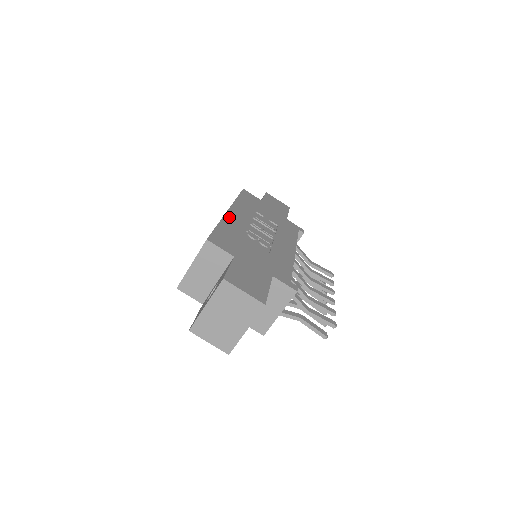
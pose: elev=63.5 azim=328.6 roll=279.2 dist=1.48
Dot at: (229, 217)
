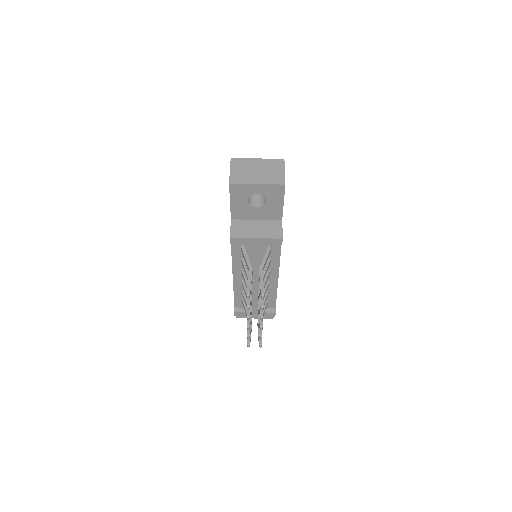
Dot at: occluded
